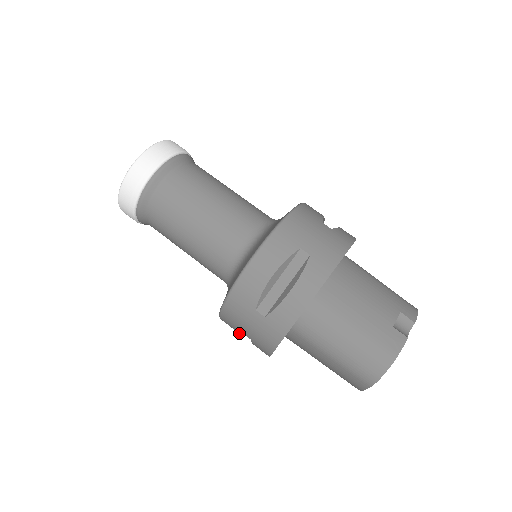
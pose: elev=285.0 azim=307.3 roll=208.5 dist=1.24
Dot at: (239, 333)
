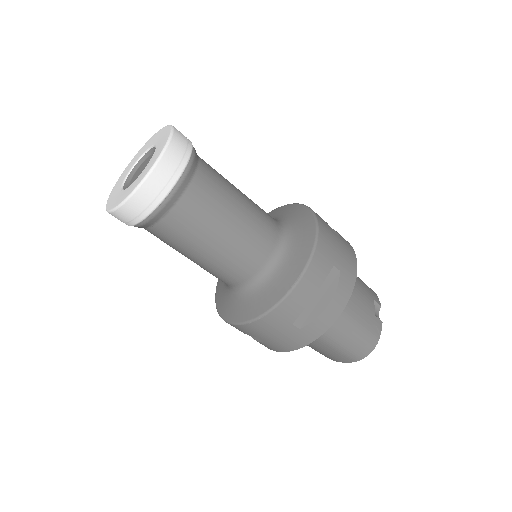
Dot at: (249, 335)
